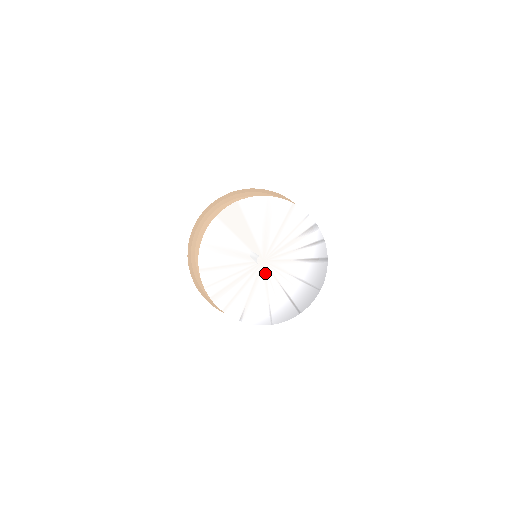
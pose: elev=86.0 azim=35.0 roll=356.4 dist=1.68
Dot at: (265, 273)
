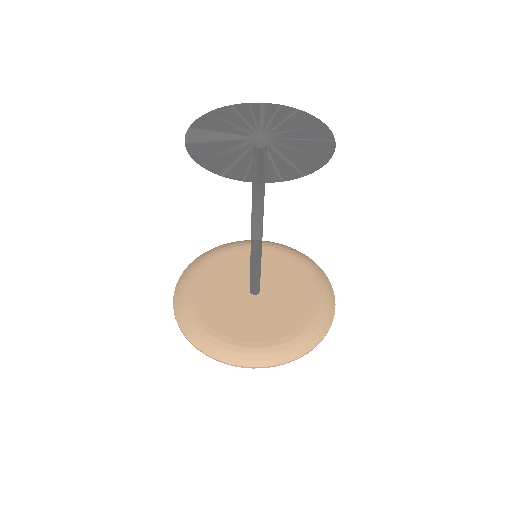
Dot at: (273, 142)
